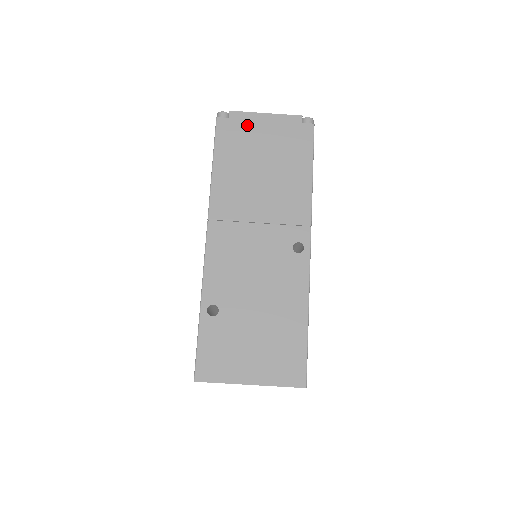
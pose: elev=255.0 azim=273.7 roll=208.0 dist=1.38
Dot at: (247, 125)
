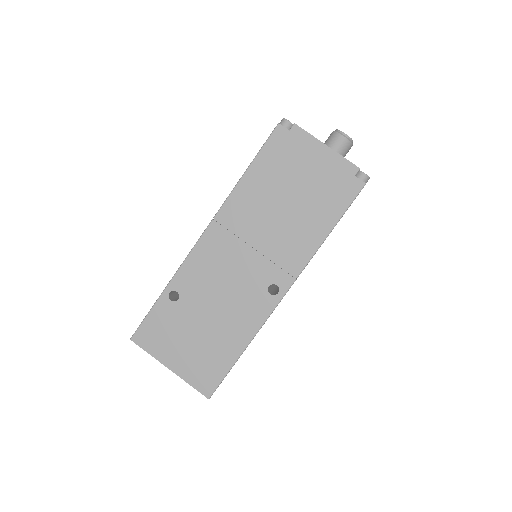
Dot at: (302, 148)
